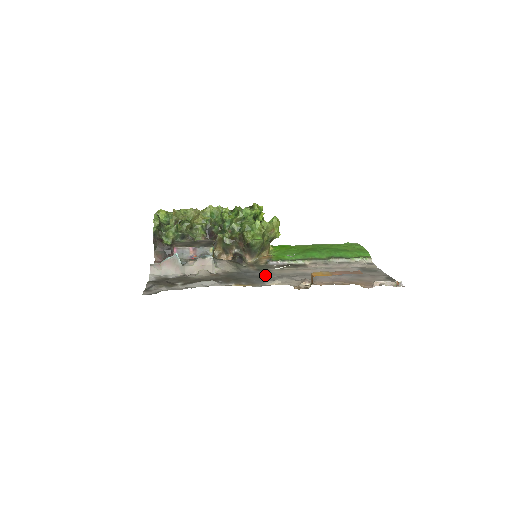
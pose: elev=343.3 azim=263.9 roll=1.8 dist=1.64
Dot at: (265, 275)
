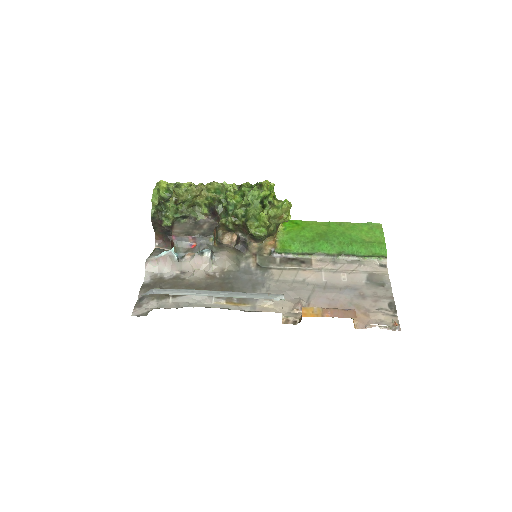
Dot at: (262, 282)
